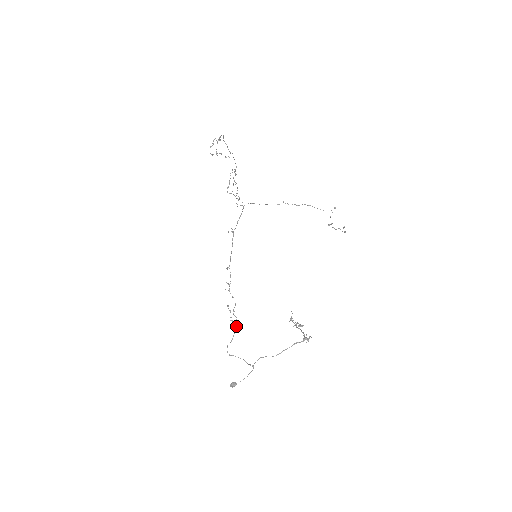
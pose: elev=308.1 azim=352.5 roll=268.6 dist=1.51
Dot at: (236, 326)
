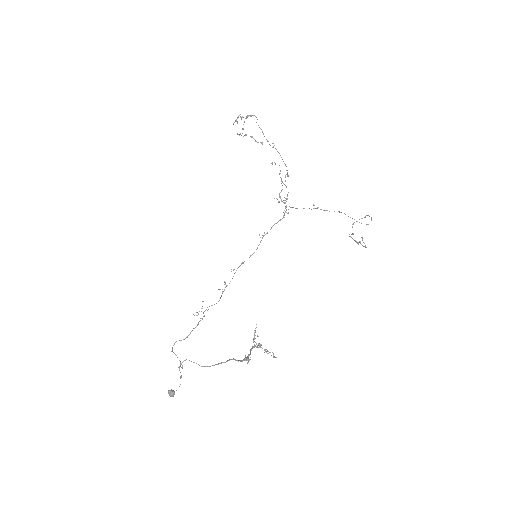
Dot at: (198, 324)
